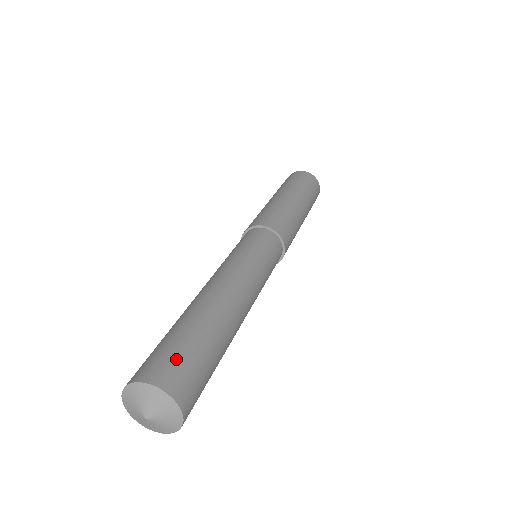
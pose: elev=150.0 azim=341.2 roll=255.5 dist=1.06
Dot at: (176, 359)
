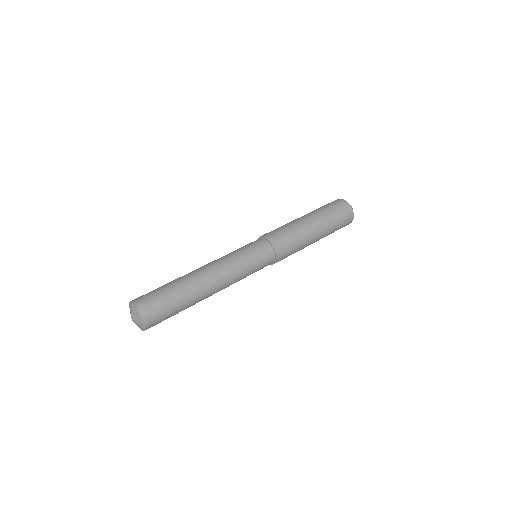
Dot at: (158, 307)
